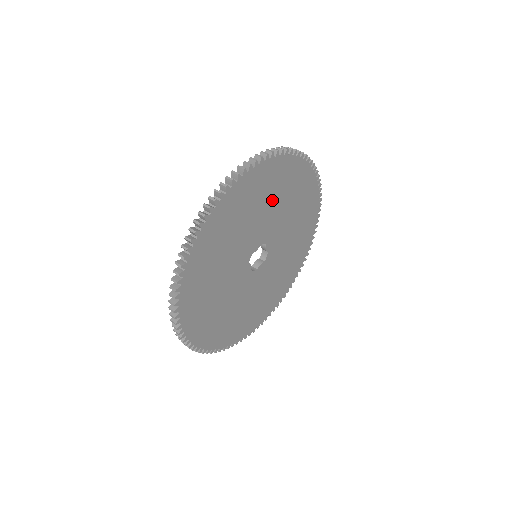
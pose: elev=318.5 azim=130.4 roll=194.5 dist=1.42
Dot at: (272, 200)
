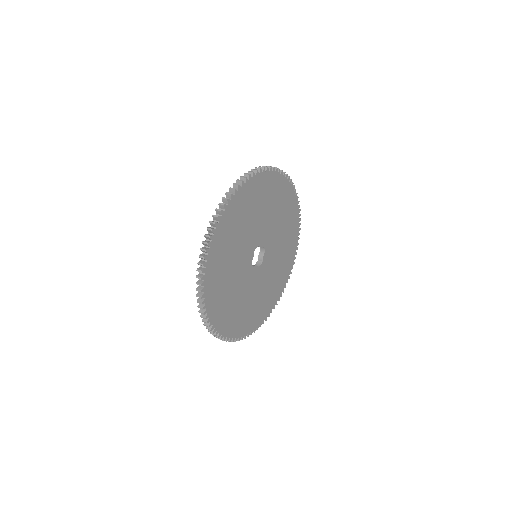
Dot at: (243, 226)
